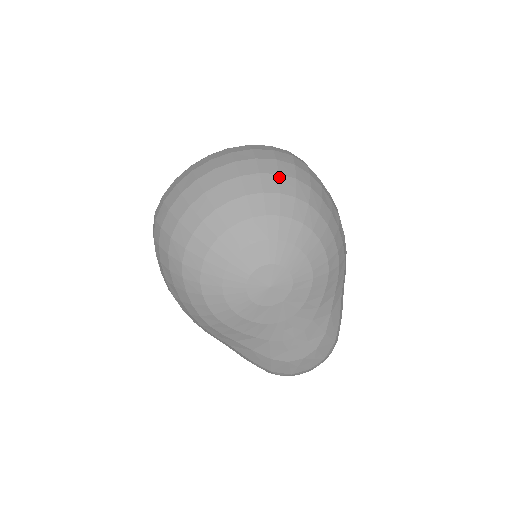
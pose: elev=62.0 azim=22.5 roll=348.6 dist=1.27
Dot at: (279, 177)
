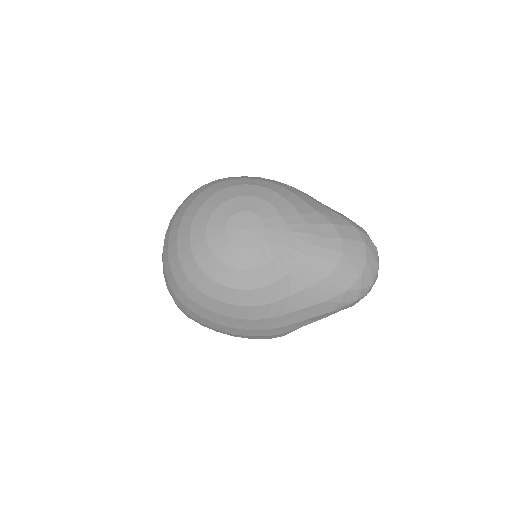
Dot at: (193, 194)
